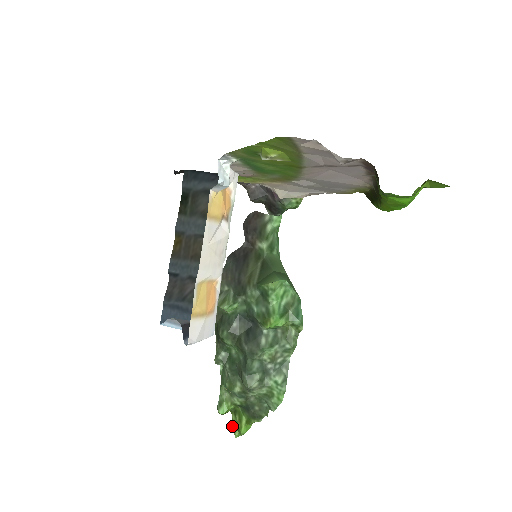
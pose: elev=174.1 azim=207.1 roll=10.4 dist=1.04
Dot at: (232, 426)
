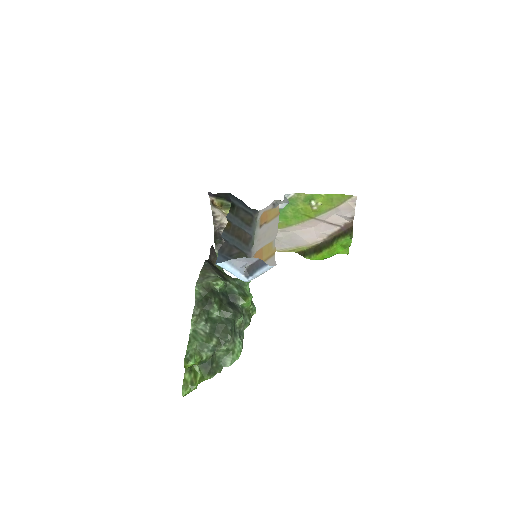
Dot at: (183, 384)
